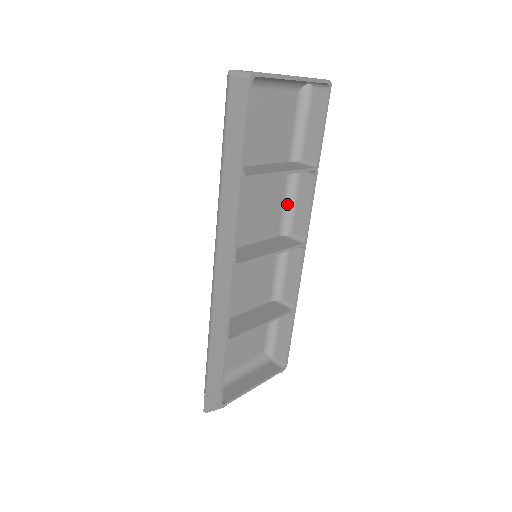
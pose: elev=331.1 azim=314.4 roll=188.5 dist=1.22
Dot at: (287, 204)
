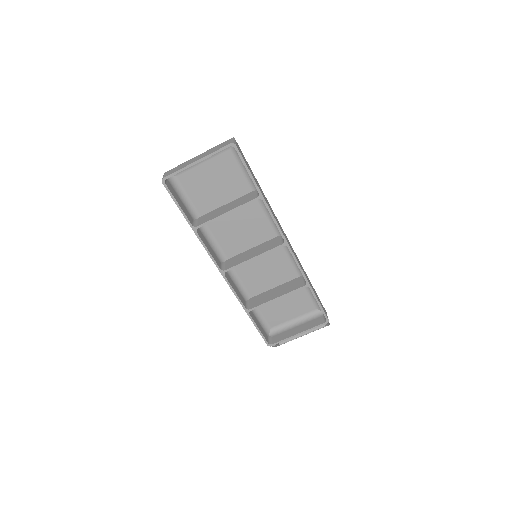
Dot at: (270, 216)
